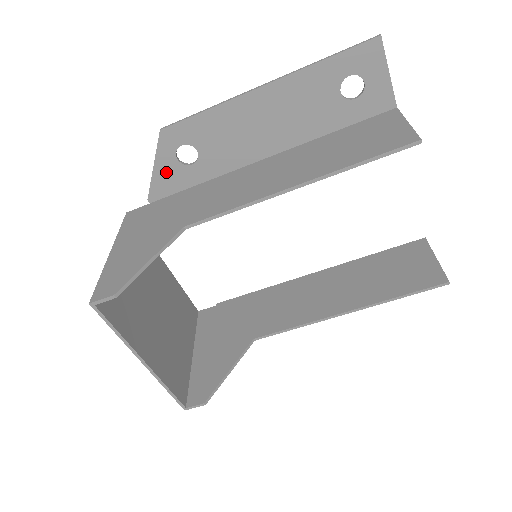
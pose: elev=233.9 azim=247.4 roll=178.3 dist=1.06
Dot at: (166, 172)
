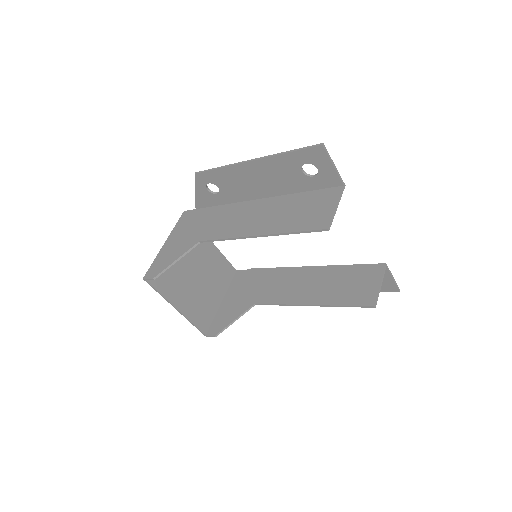
Dot at: (202, 195)
